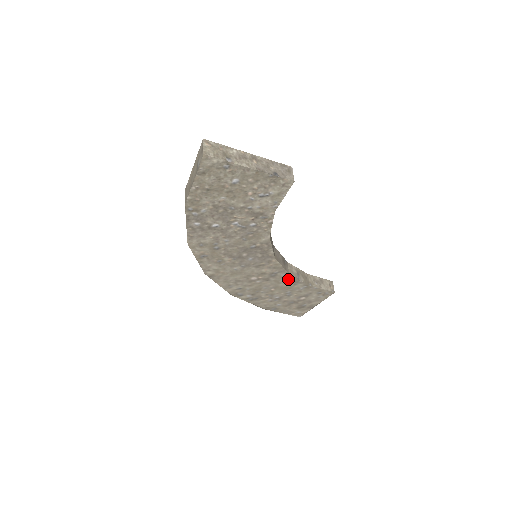
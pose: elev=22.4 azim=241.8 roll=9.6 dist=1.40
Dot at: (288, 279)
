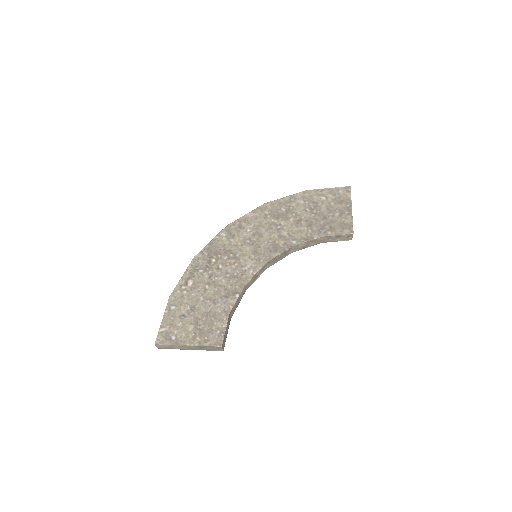
Dot at: occluded
